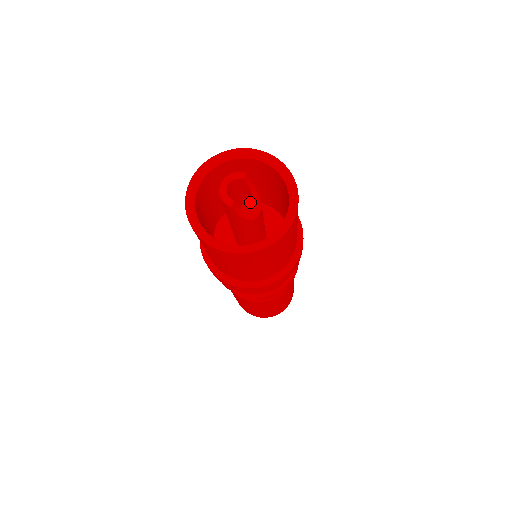
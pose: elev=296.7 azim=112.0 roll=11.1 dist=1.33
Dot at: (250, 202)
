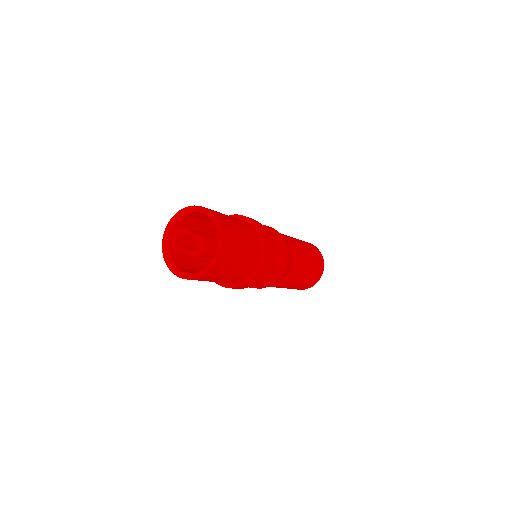
Dot at: occluded
